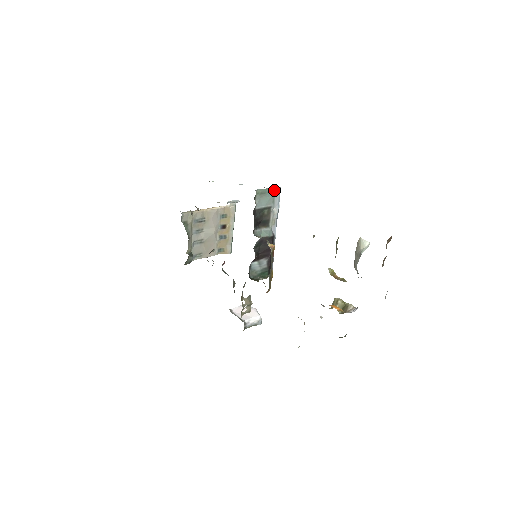
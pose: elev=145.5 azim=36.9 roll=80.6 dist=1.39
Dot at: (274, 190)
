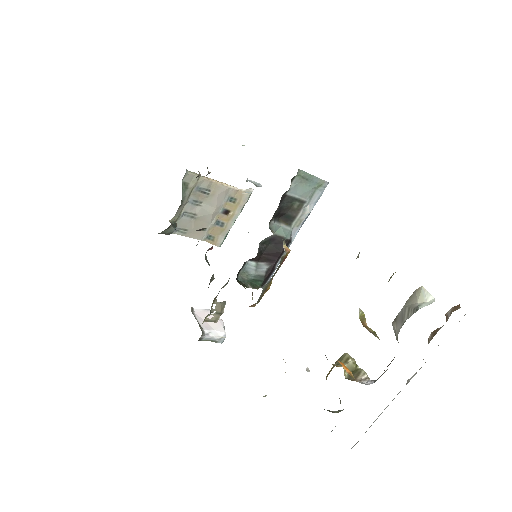
Dot at: (319, 182)
